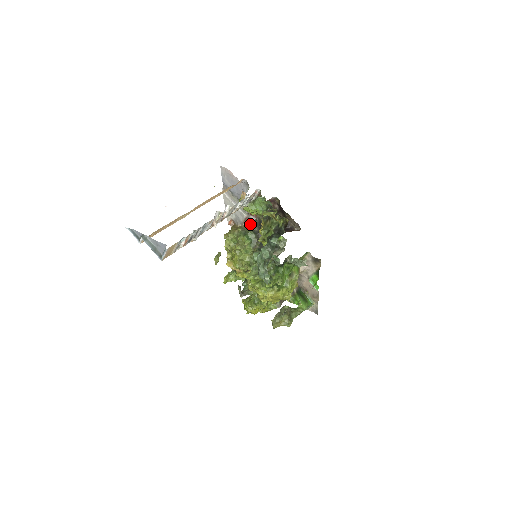
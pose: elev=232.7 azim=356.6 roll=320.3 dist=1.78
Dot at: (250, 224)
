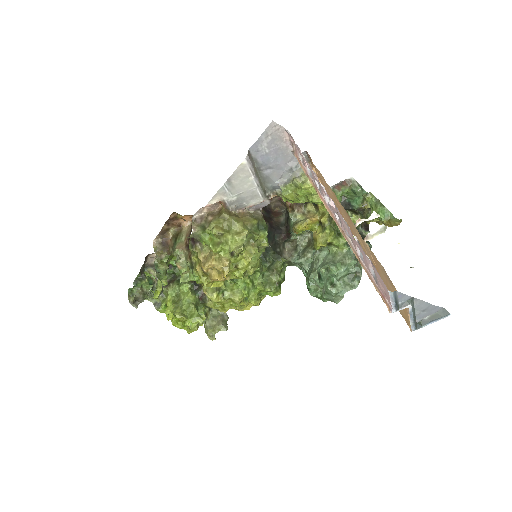
Dot at: (254, 210)
